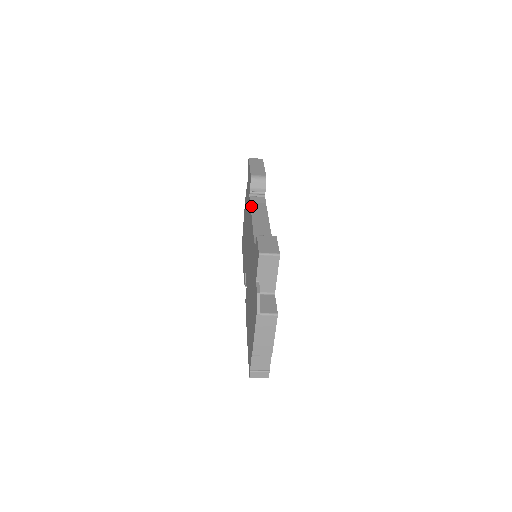
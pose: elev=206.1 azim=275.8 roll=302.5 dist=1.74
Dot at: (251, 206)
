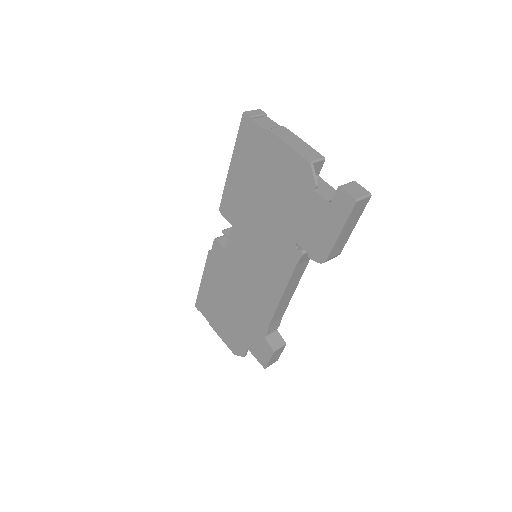
Dot at: (293, 275)
